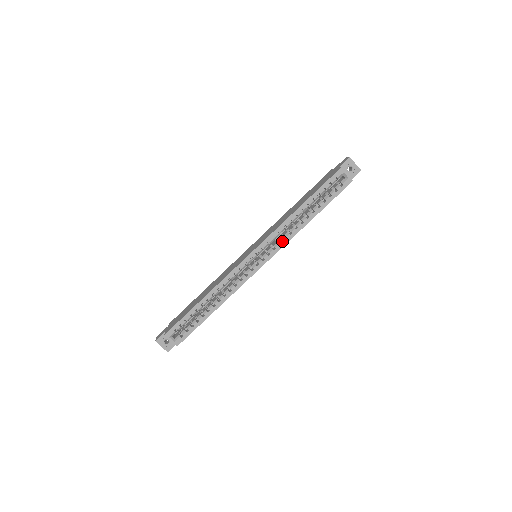
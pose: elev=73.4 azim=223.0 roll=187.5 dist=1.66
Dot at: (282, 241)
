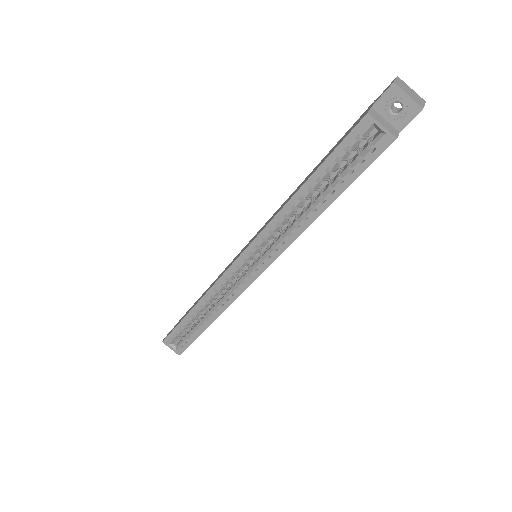
Dot at: (278, 245)
